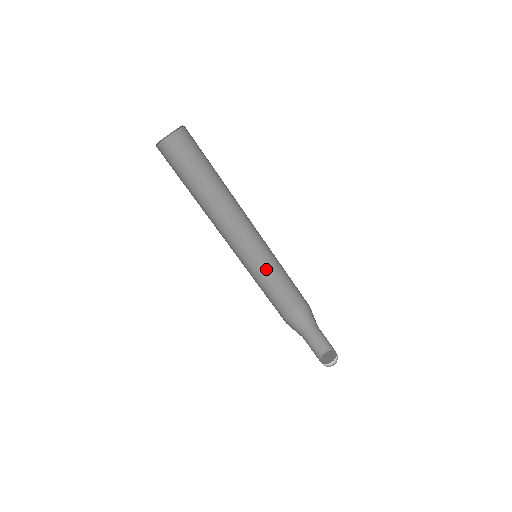
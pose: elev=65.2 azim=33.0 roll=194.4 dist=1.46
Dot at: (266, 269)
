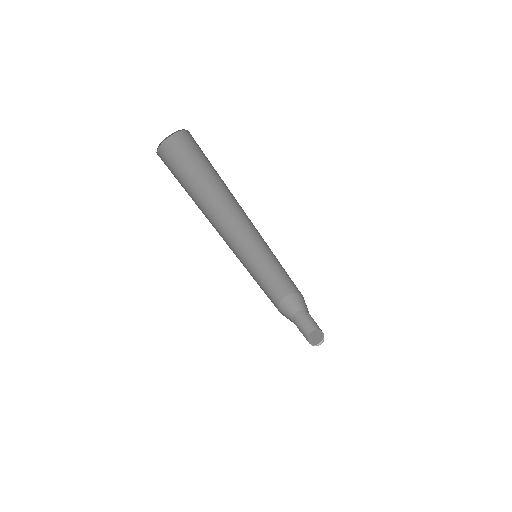
Dot at: (272, 260)
